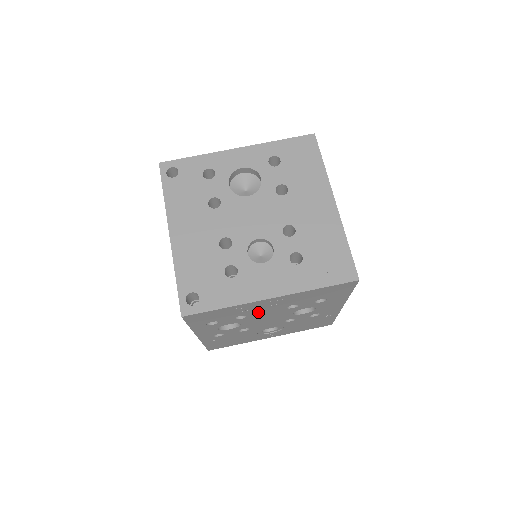
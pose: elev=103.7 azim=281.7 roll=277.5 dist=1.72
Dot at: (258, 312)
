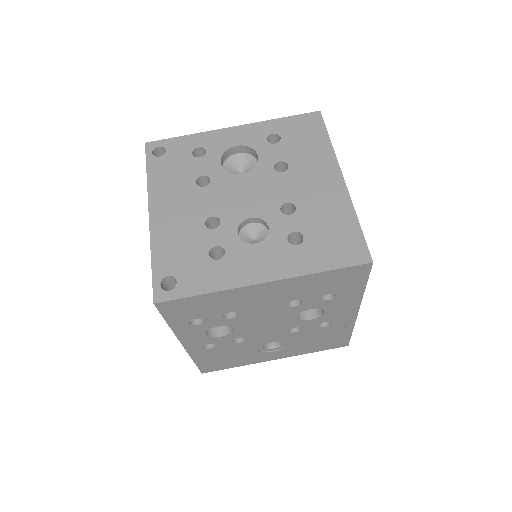
Dot at: (251, 308)
